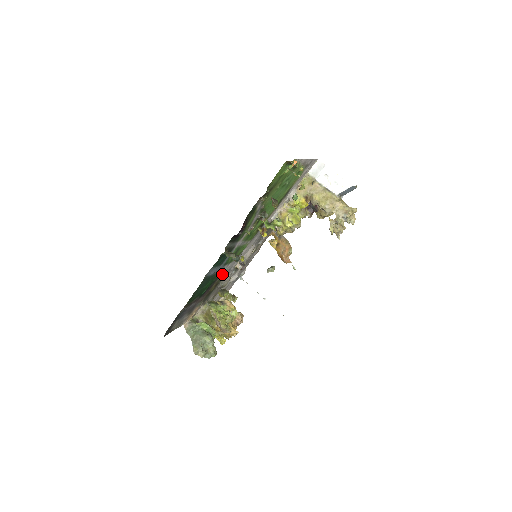
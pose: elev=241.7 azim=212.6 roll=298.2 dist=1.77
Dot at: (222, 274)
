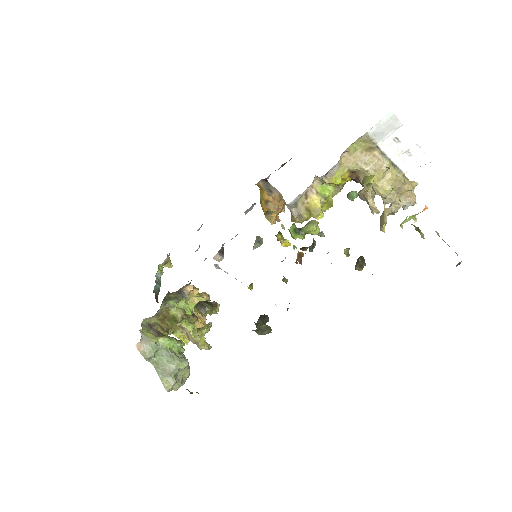
Dot at: occluded
